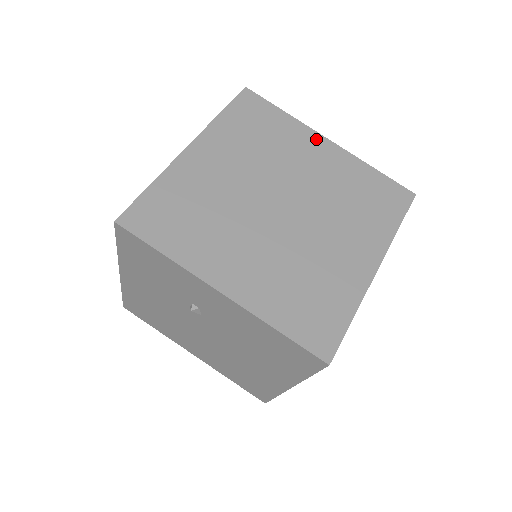
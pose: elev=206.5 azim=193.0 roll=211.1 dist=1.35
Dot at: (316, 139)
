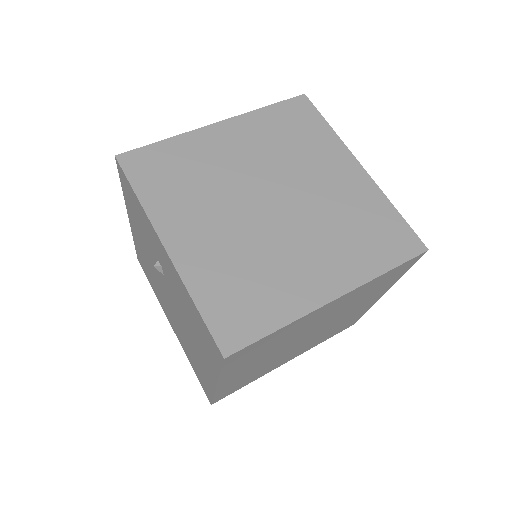
Dot at: (347, 160)
